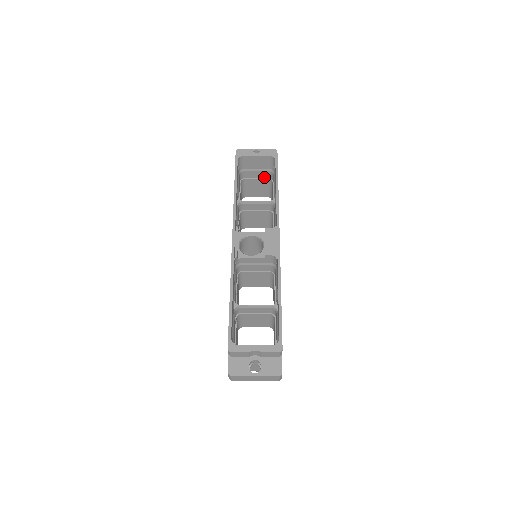
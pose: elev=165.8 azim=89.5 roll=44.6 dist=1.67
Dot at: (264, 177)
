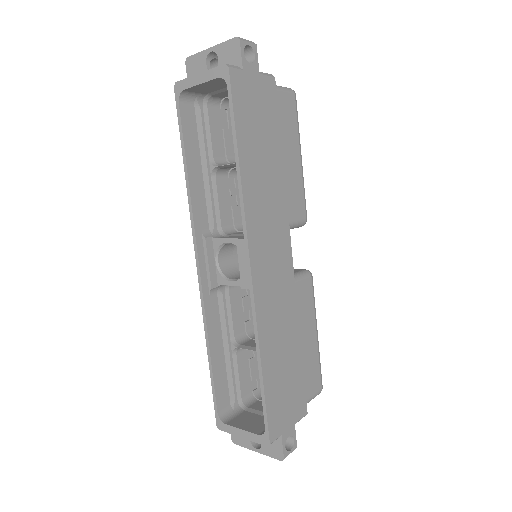
Dot at: occluded
